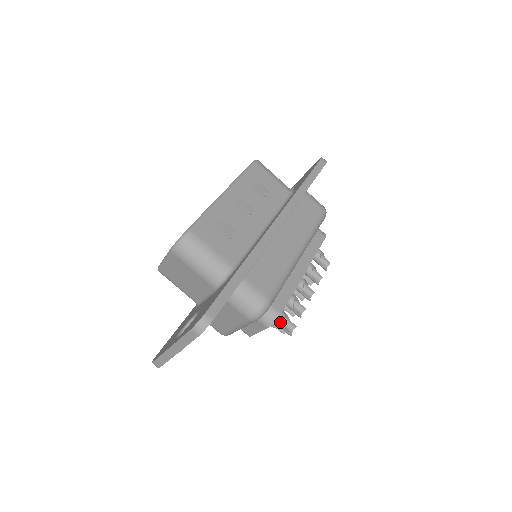
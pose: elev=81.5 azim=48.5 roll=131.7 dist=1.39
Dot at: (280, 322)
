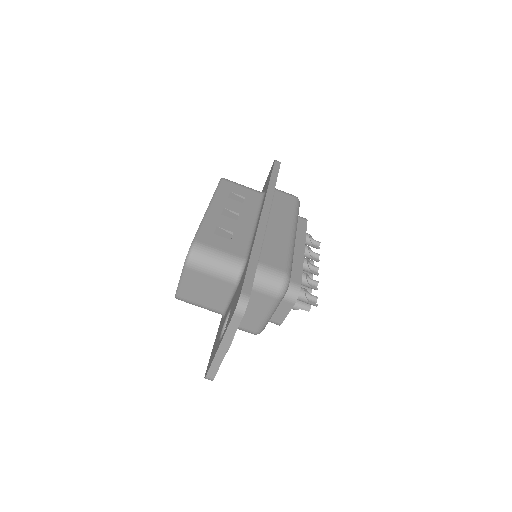
Dot at: (303, 296)
